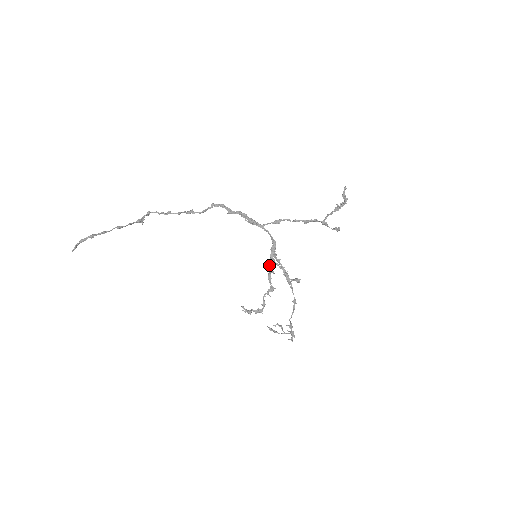
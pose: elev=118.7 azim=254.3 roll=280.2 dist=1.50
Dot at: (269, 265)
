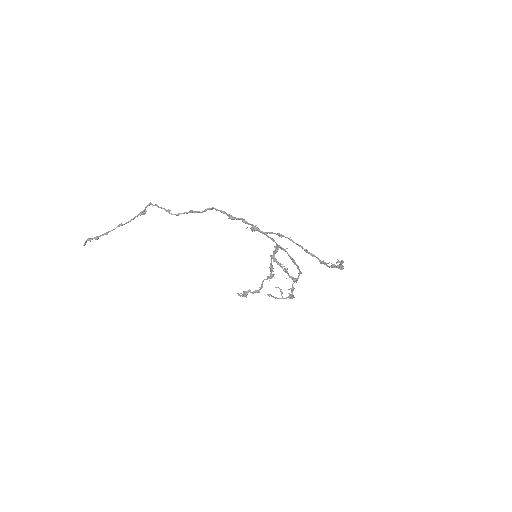
Dot at: (271, 258)
